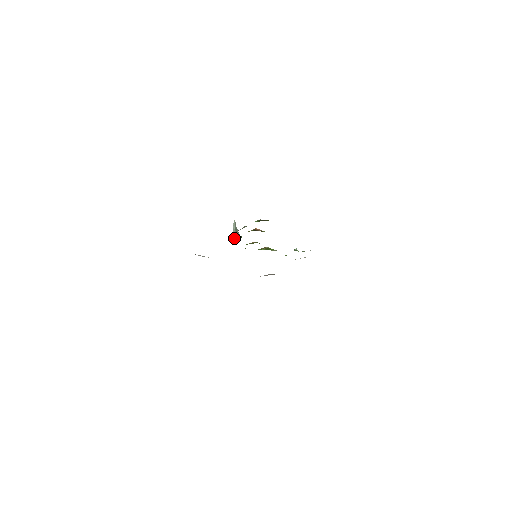
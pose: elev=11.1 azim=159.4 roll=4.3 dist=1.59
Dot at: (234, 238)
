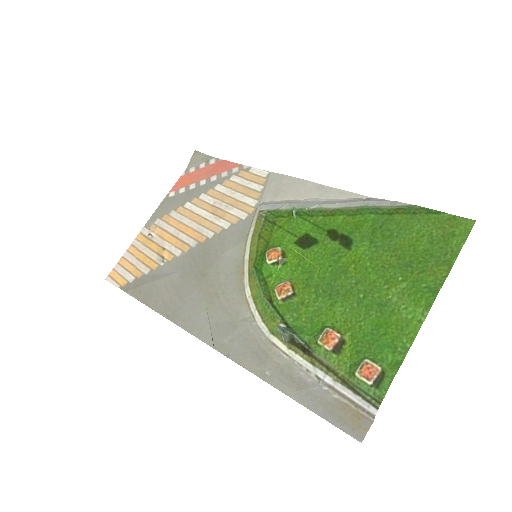
Dot at: (288, 340)
